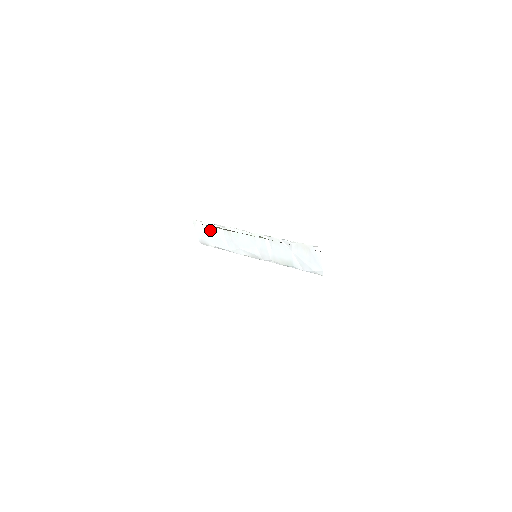
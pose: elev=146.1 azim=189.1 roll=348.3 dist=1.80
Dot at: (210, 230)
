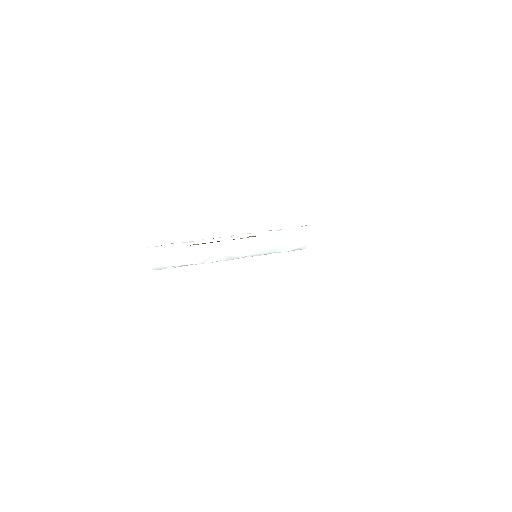
Dot at: (171, 251)
